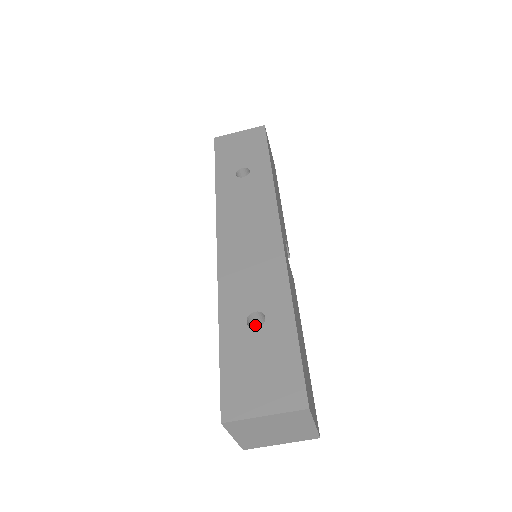
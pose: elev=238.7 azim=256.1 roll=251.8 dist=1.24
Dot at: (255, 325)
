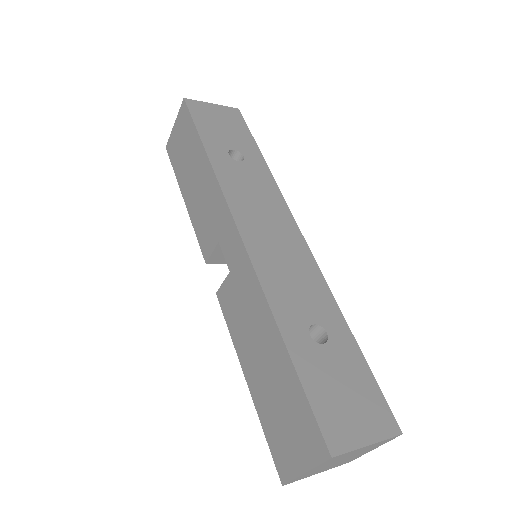
Dot at: occluded
